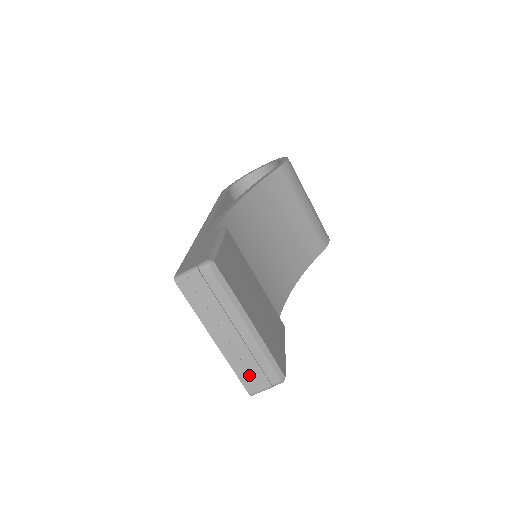
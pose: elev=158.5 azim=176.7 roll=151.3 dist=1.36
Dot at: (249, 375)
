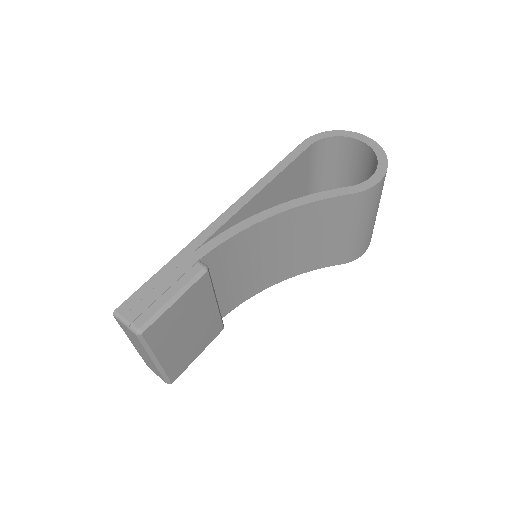
Dot at: (150, 366)
